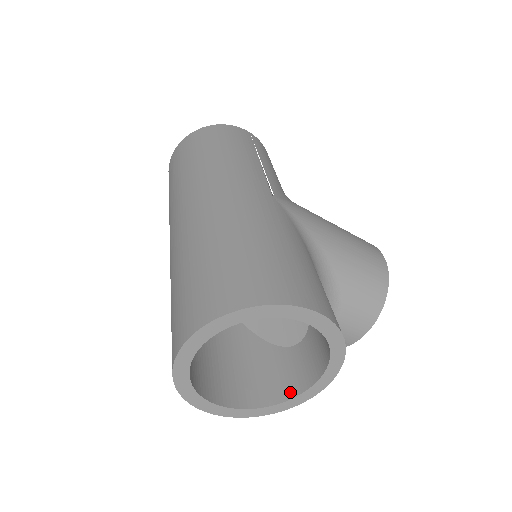
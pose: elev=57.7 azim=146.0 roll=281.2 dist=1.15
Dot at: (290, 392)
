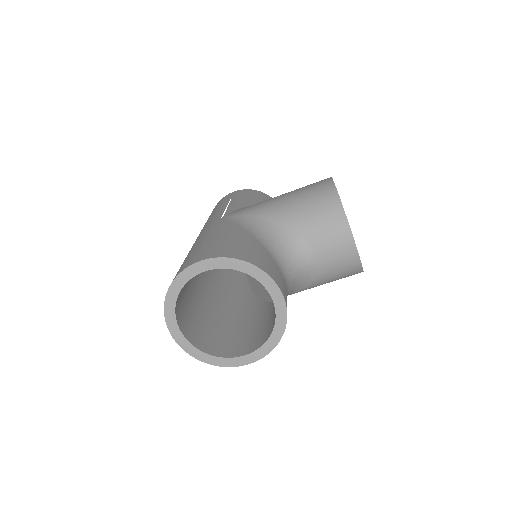
Dot at: (275, 318)
